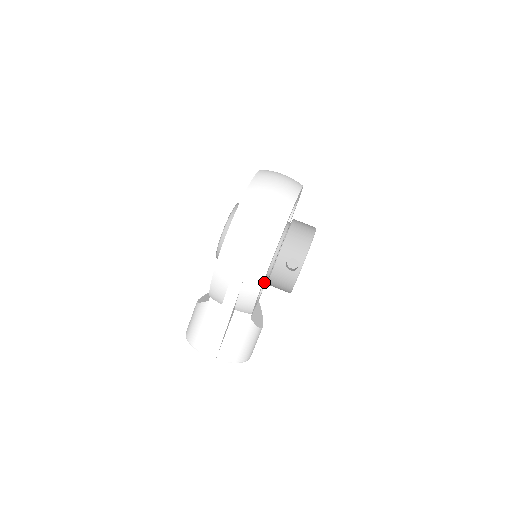
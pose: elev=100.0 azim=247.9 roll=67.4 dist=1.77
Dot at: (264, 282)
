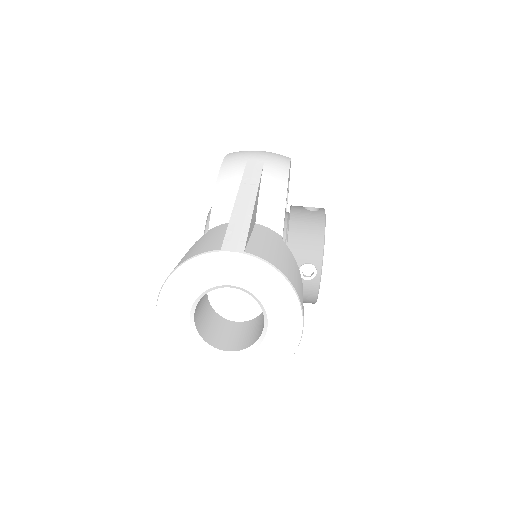
Dot at: occluded
